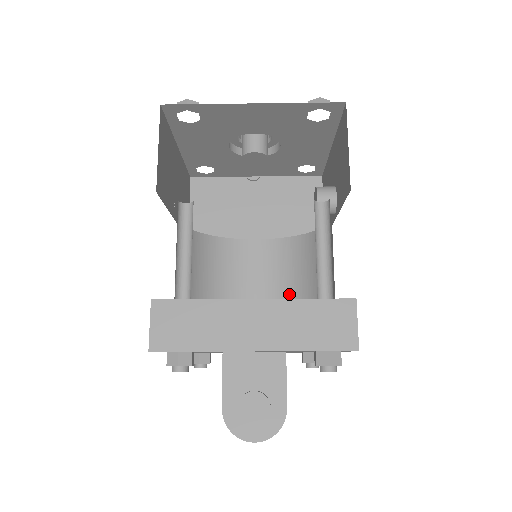
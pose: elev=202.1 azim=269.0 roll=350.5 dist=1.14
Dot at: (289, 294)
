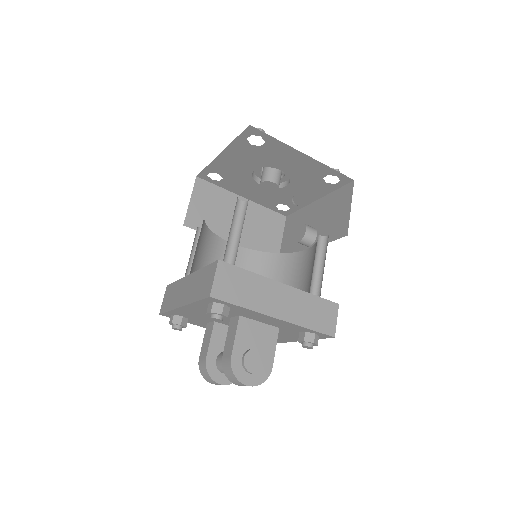
Dot at: occluded
